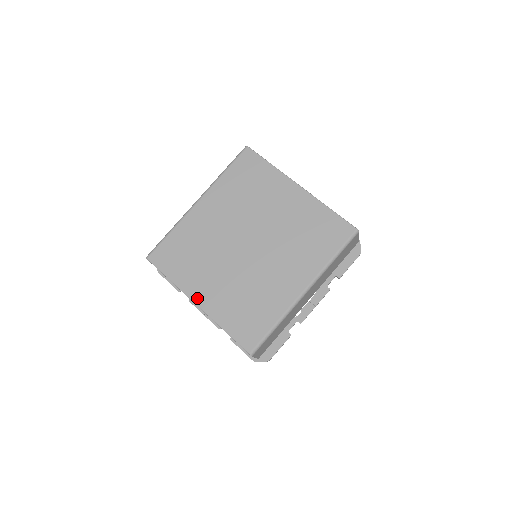
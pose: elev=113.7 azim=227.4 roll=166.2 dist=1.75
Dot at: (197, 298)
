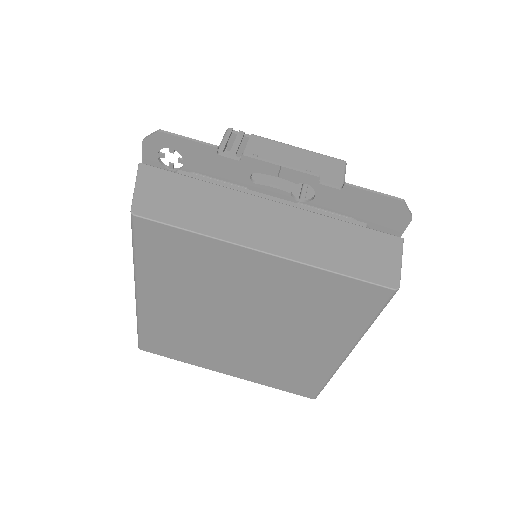
Dot at: (224, 371)
